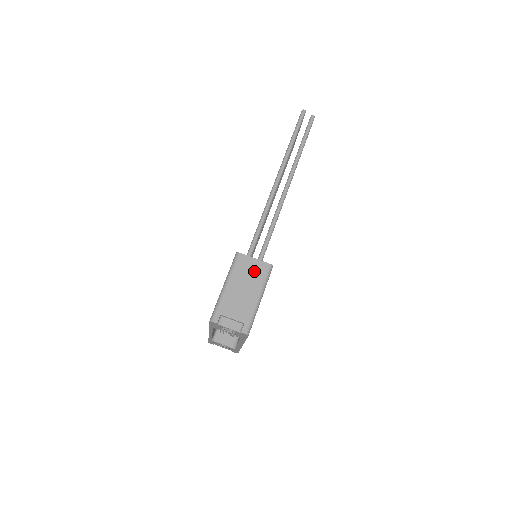
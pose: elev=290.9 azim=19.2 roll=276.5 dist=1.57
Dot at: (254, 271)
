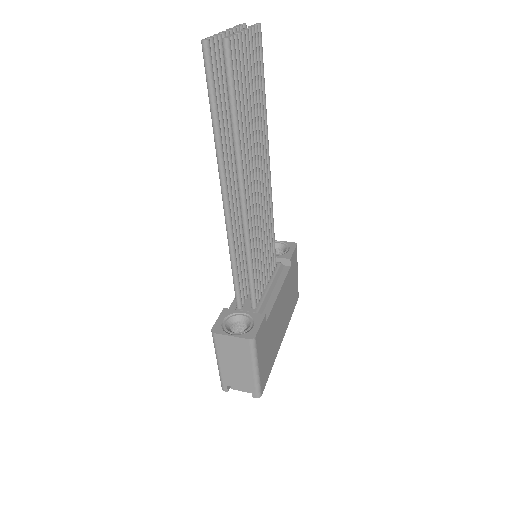
Dot at: (237, 348)
